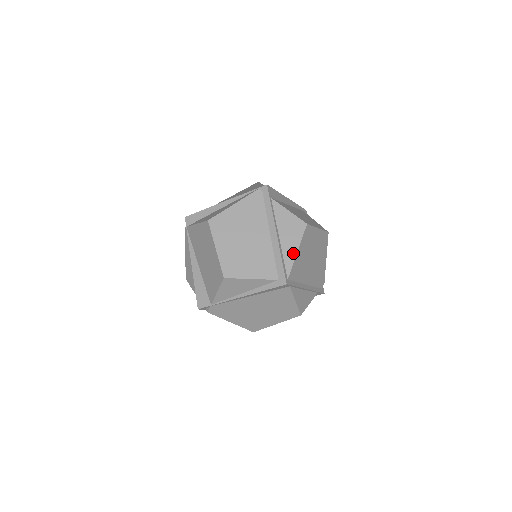
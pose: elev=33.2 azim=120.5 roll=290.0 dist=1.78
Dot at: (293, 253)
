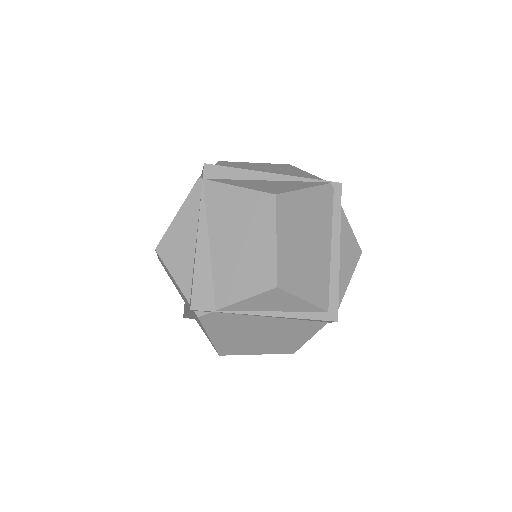
Dot at: (346, 283)
